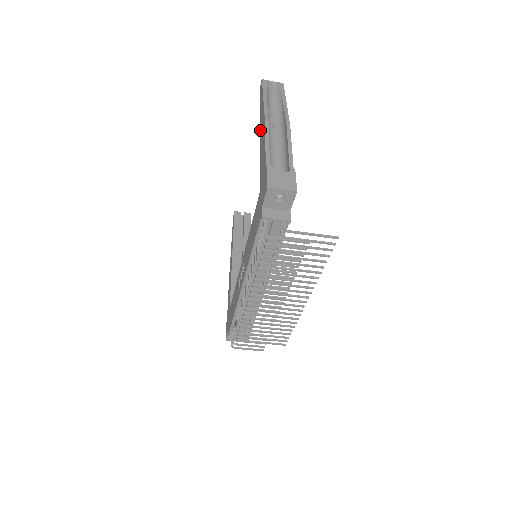
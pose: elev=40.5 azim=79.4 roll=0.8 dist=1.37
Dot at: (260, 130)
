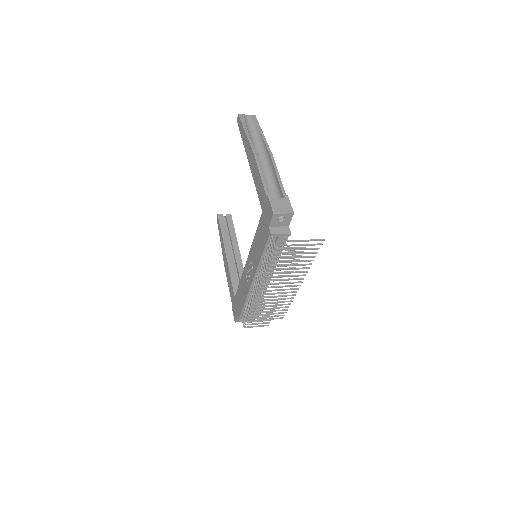
Dot at: (248, 160)
